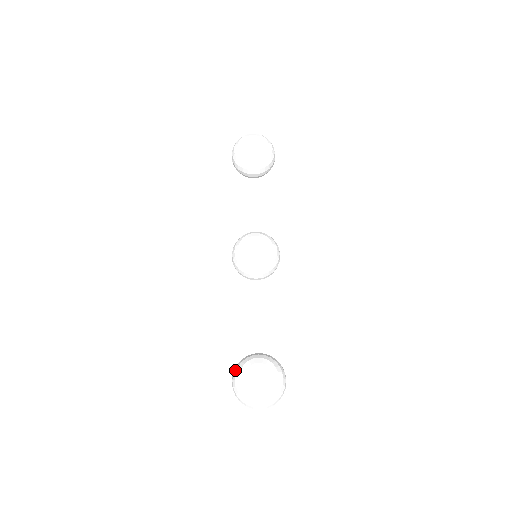
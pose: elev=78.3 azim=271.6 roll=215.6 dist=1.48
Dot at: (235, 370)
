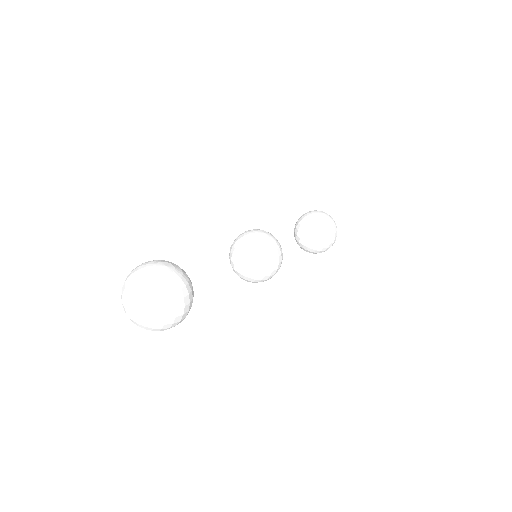
Dot at: occluded
